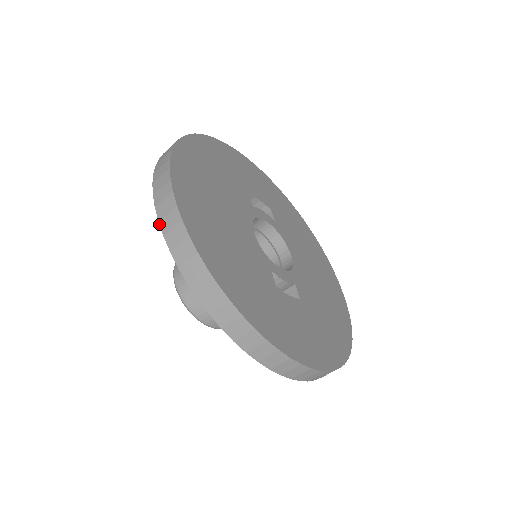
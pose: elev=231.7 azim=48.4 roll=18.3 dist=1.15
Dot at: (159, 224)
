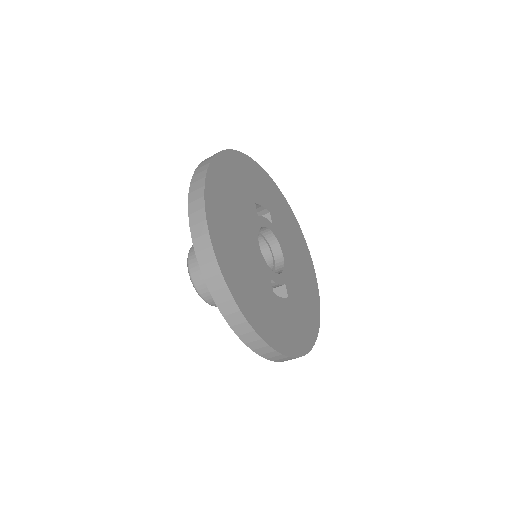
Dot at: (196, 256)
